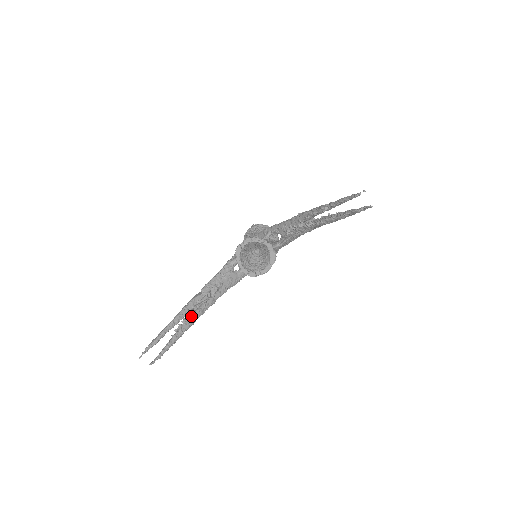
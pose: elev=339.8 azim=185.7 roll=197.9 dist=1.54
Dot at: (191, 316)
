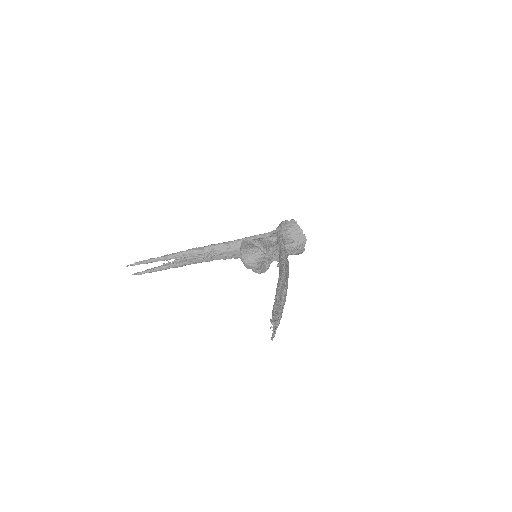
Dot at: (182, 261)
